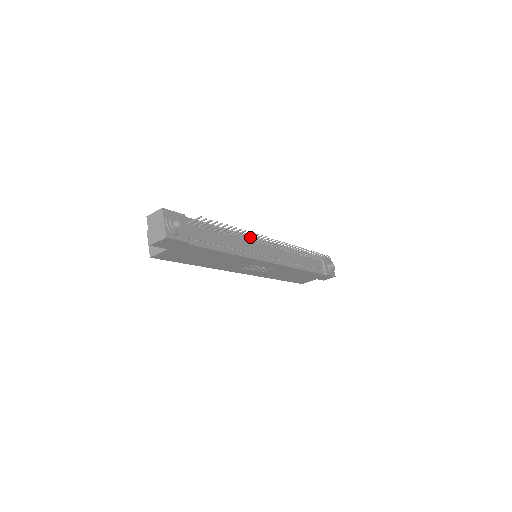
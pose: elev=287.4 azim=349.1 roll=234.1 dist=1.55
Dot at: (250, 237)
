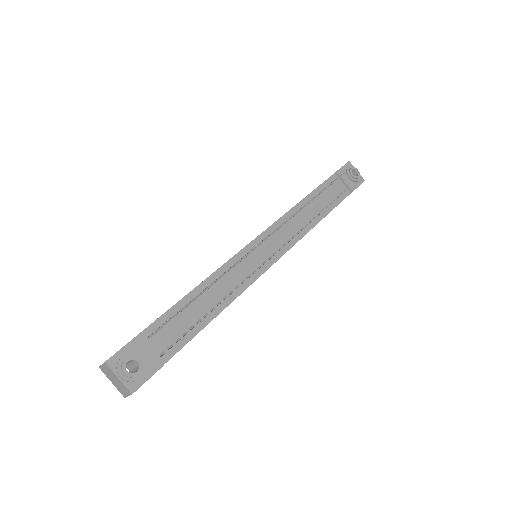
Dot at: occluded
